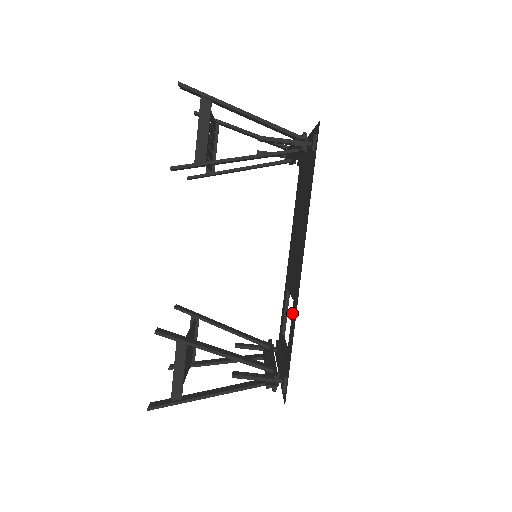
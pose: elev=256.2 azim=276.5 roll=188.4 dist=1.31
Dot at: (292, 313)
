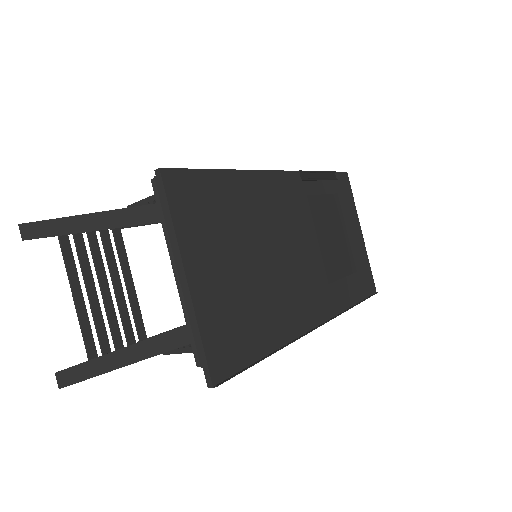
Dot at: occluded
